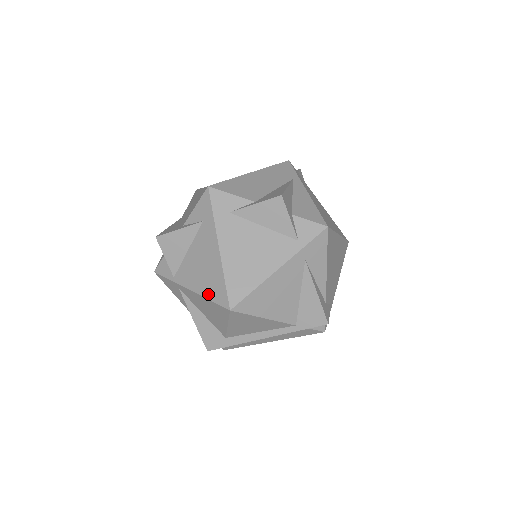
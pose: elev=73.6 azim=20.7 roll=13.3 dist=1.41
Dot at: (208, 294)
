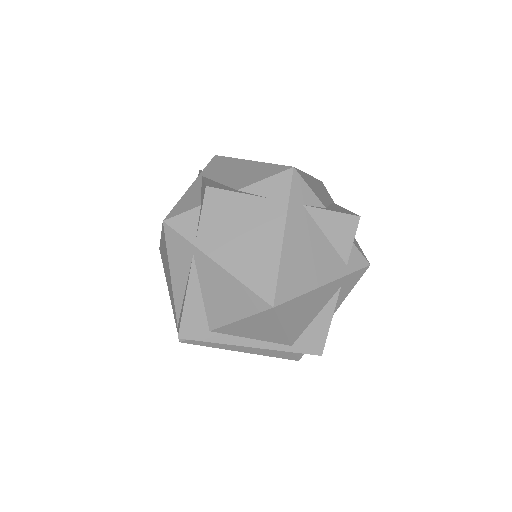
Dot at: (246, 278)
